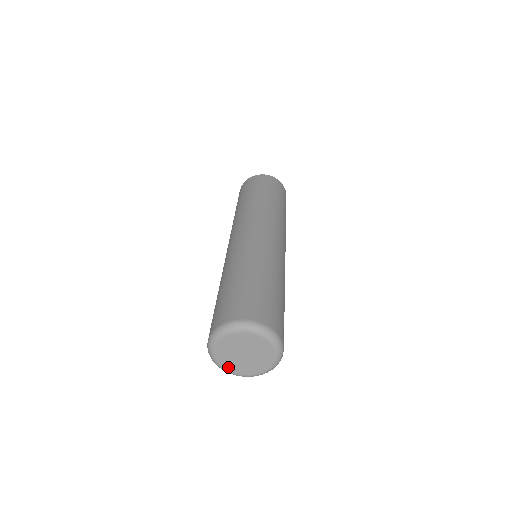
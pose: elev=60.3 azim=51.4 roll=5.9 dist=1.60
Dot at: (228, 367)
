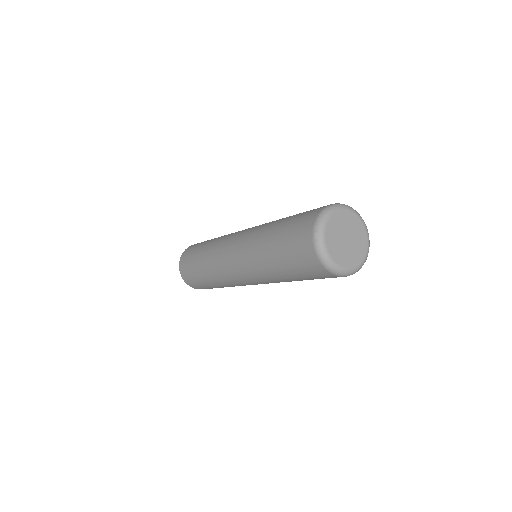
Dot at: (328, 238)
